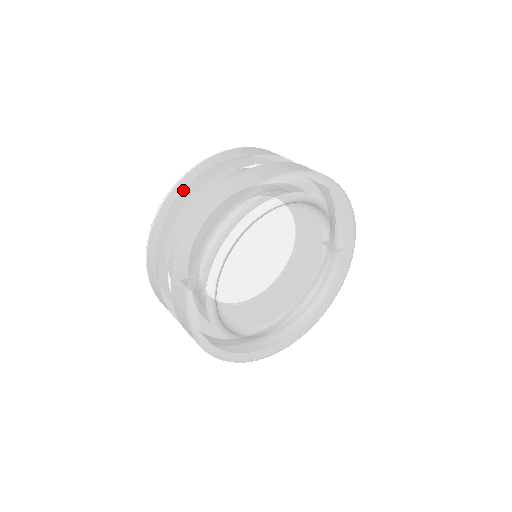
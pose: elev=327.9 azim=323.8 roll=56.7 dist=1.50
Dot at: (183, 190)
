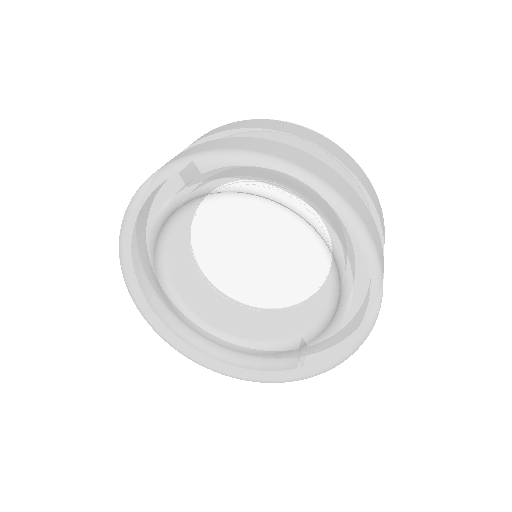
Dot at: (297, 130)
